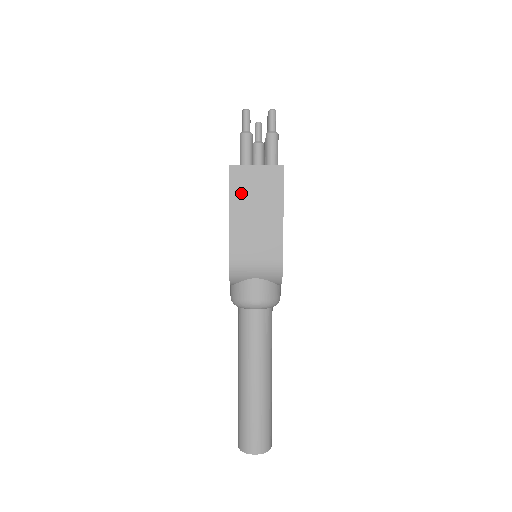
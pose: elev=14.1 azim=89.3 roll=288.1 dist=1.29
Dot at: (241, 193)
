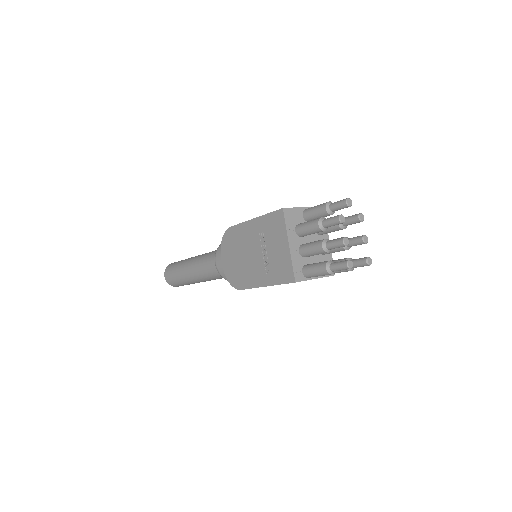
Dot at: occluded
